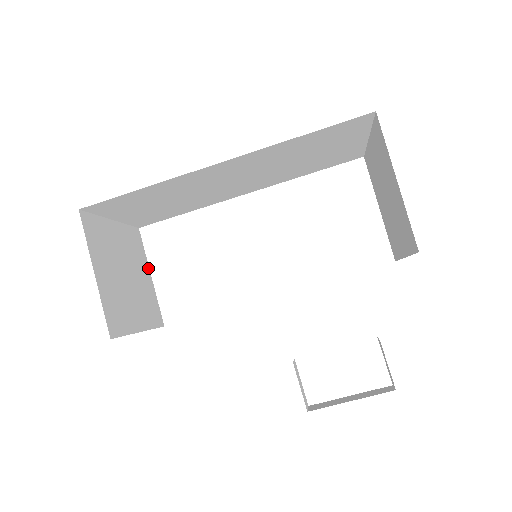
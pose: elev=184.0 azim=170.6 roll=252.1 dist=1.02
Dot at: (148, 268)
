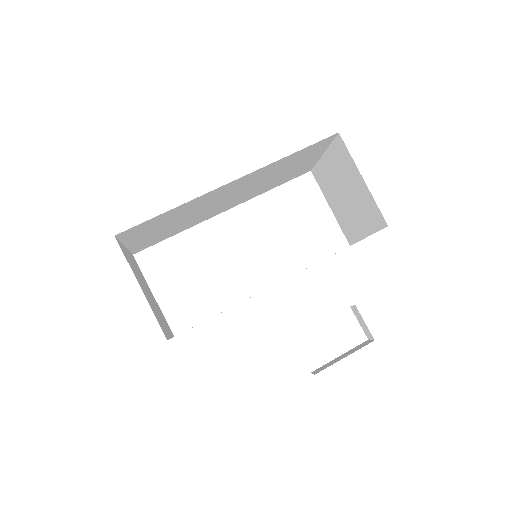
Dot at: (149, 288)
